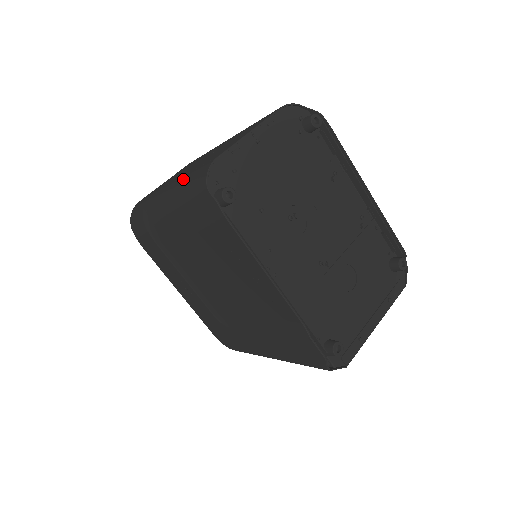
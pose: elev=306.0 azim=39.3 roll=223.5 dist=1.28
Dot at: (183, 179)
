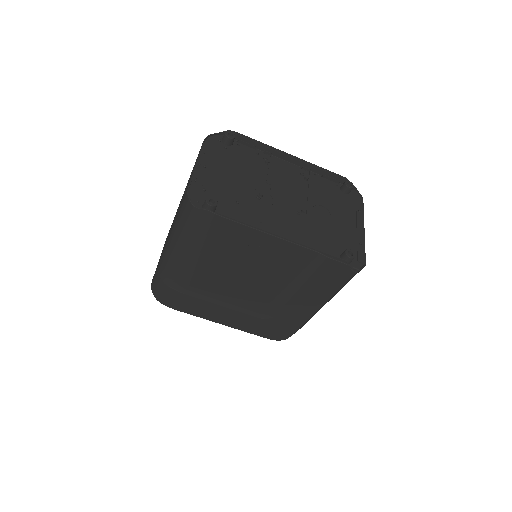
Dot at: (175, 224)
